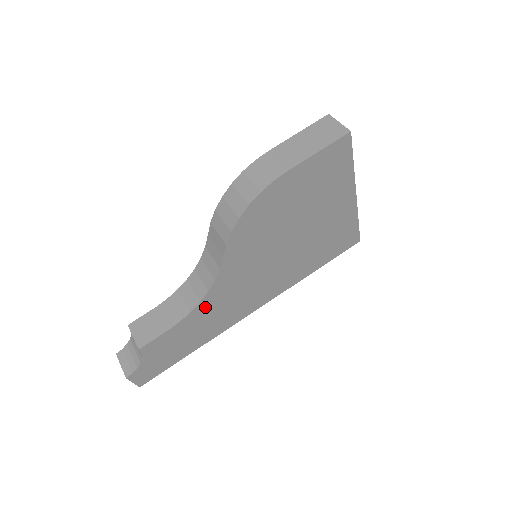
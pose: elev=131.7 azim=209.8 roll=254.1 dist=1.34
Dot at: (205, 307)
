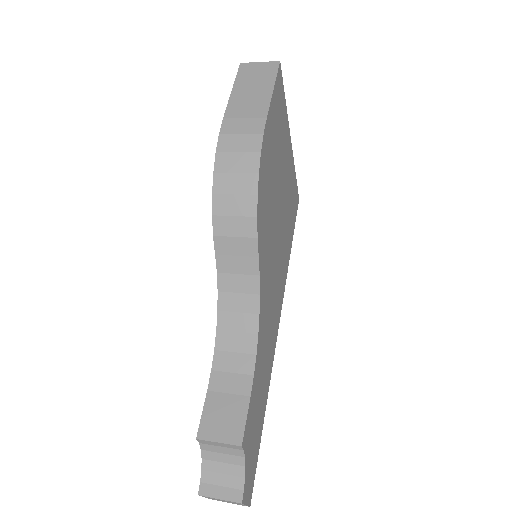
Dot at: (261, 340)
